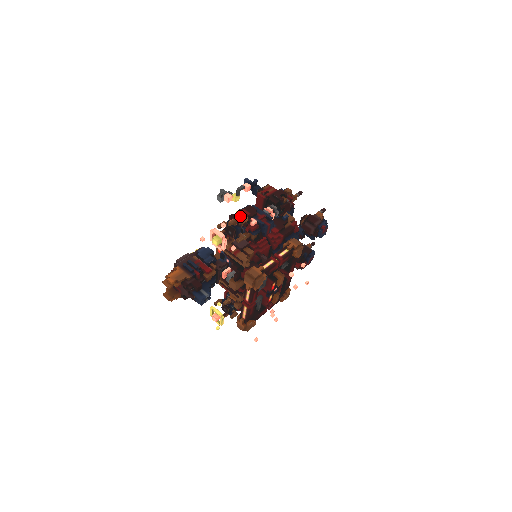
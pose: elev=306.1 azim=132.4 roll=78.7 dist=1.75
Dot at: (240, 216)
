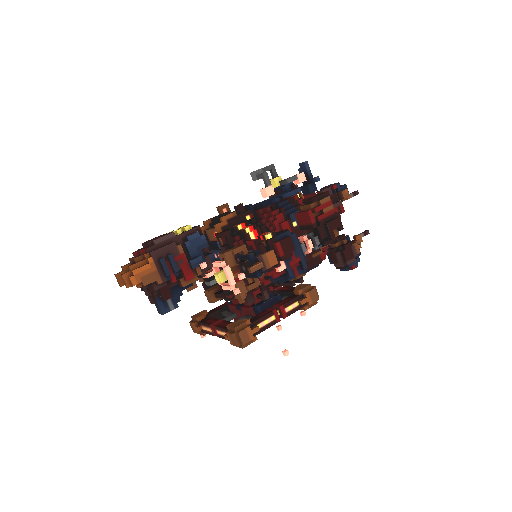
Dot at: (269, 256)
